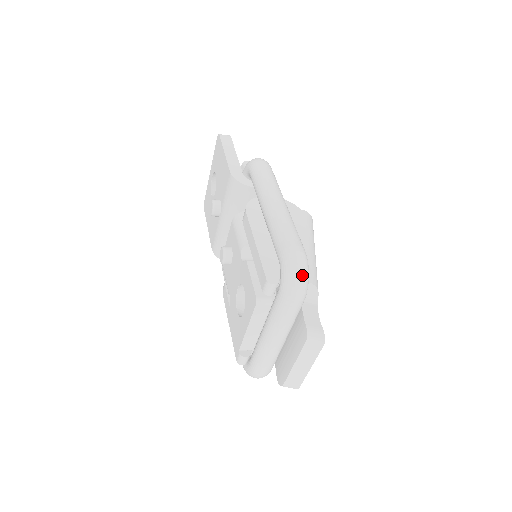
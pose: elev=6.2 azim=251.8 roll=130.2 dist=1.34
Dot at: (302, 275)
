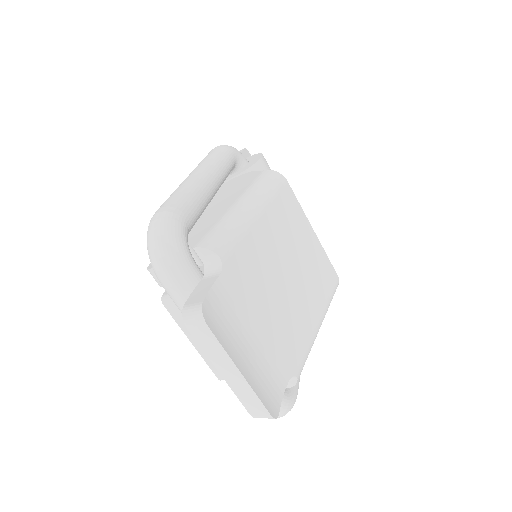
Dot at: (157, 239)
